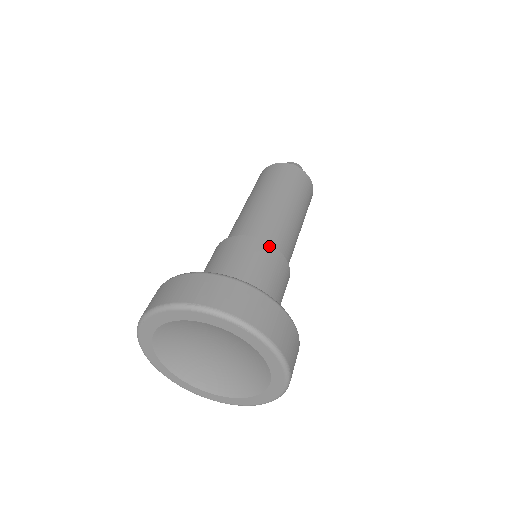
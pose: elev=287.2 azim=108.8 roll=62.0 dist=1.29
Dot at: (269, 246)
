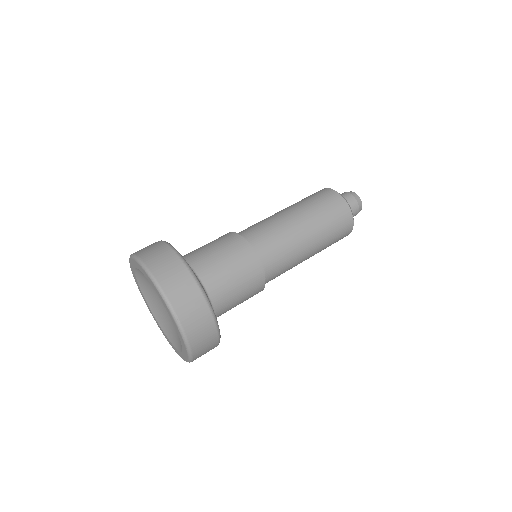
Dot at: (240, 238)
